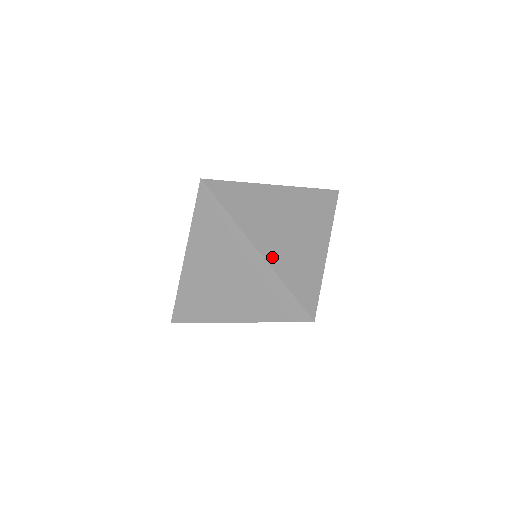
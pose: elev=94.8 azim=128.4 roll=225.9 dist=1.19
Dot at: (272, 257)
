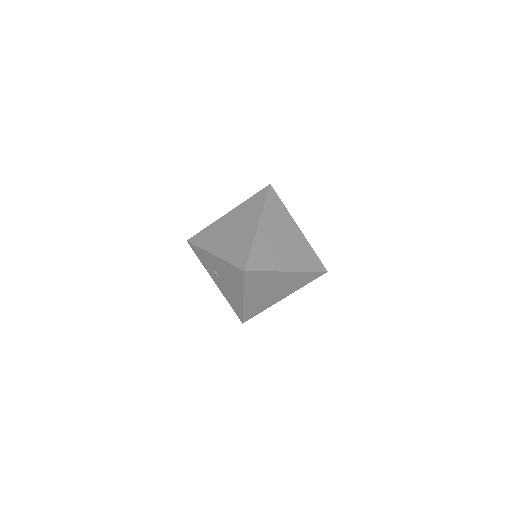
Dot at: (295, 266)
